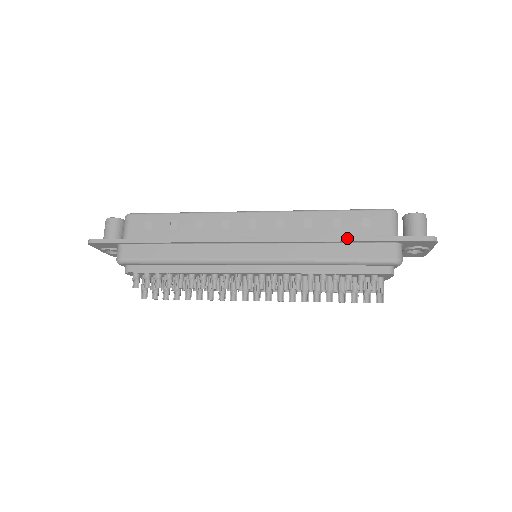
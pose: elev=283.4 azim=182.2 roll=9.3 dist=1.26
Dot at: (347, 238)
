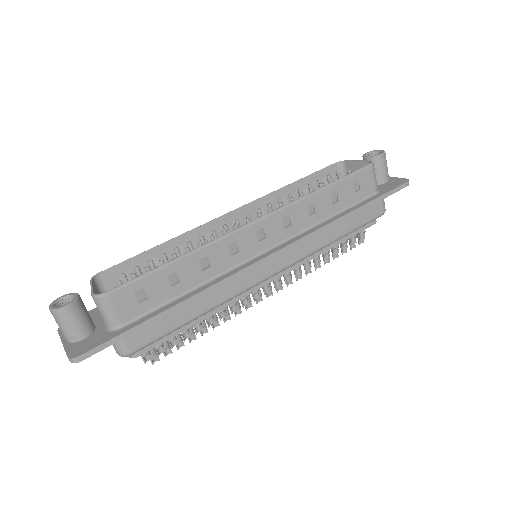
Dot at: (352, 213)
